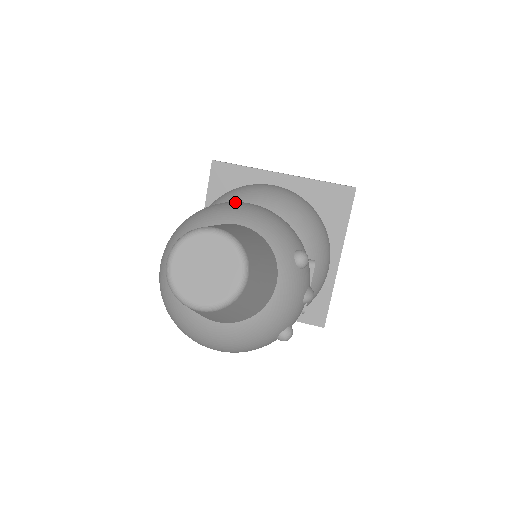
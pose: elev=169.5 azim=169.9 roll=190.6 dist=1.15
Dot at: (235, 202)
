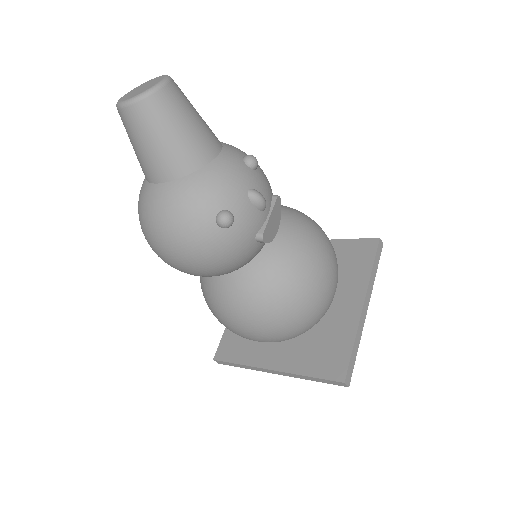
Dot at: occluded
